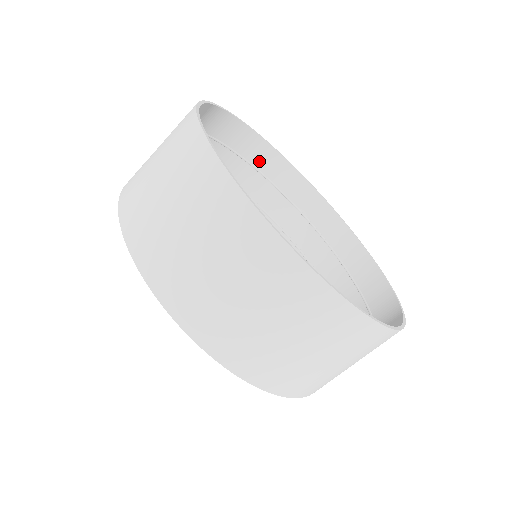
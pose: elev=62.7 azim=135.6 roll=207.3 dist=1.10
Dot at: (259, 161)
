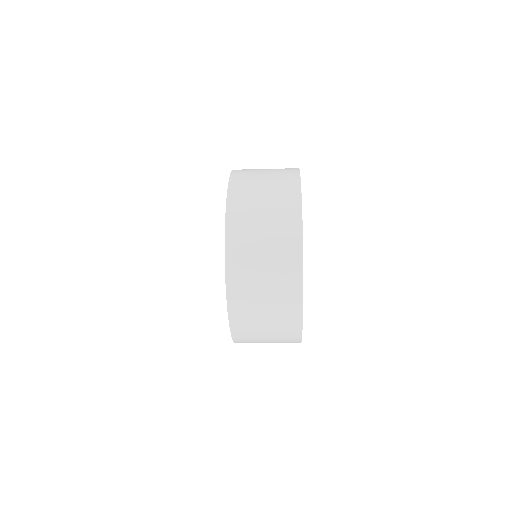
Dot at: (284, 193)
